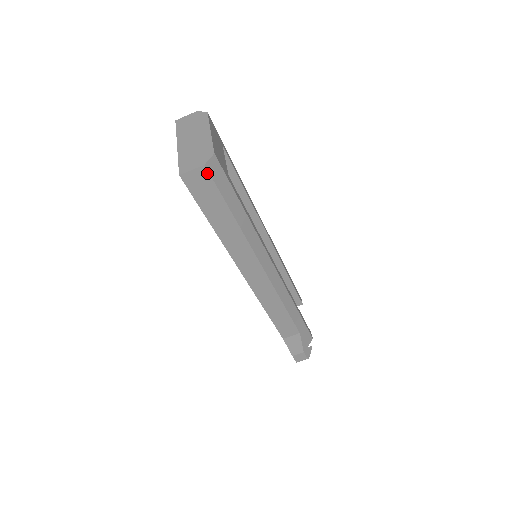
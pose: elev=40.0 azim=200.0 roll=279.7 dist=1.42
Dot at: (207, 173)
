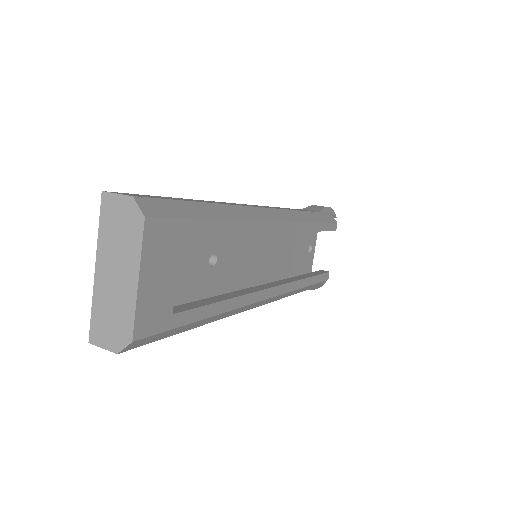
Dot at: (126, 349)
